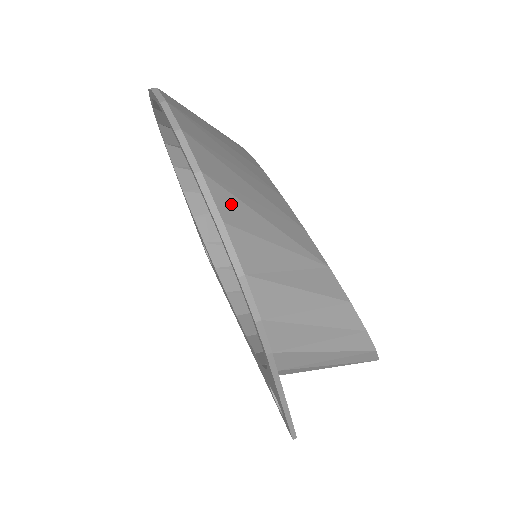
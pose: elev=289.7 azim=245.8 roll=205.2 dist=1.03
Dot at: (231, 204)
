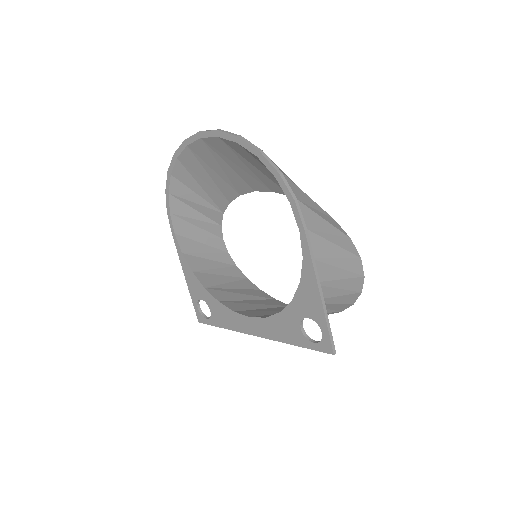
Dot at: occluded
